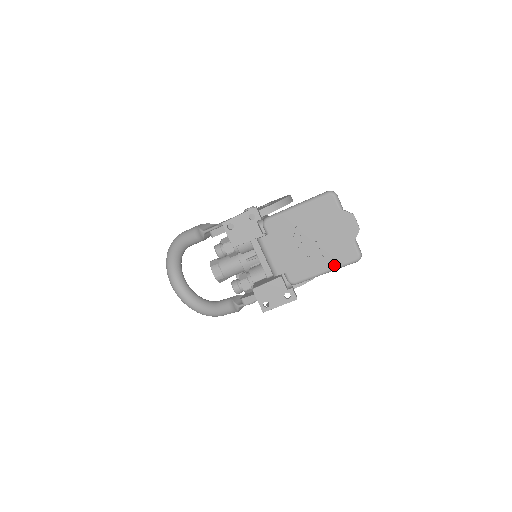
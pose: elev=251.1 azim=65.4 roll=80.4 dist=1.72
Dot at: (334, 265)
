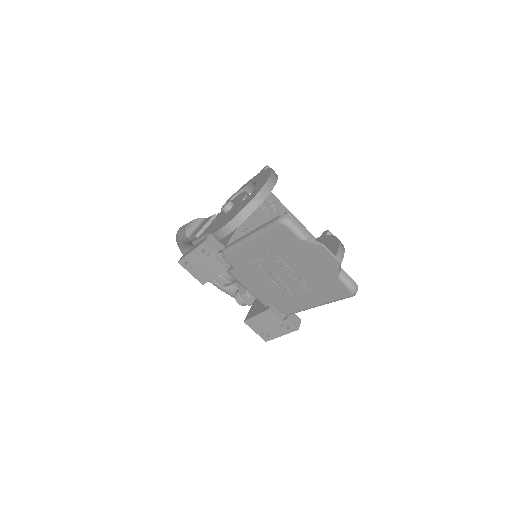
Dot at: (324, 300)
